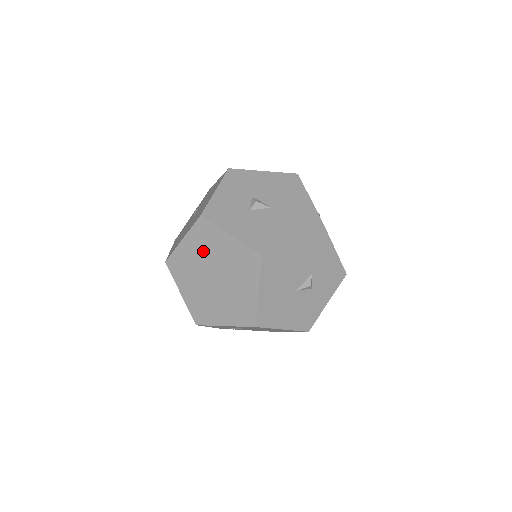
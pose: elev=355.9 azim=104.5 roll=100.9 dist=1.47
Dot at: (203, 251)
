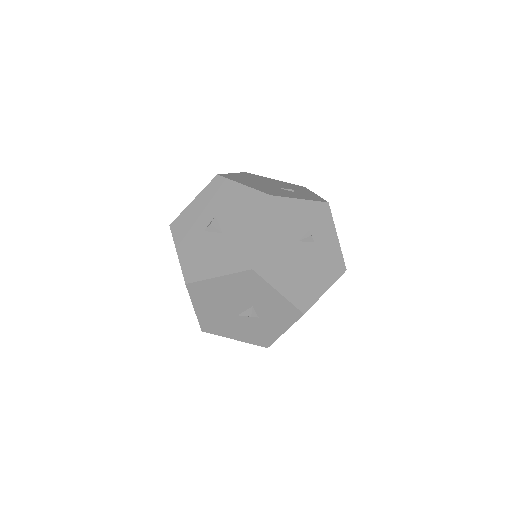
Dot at: occluded
